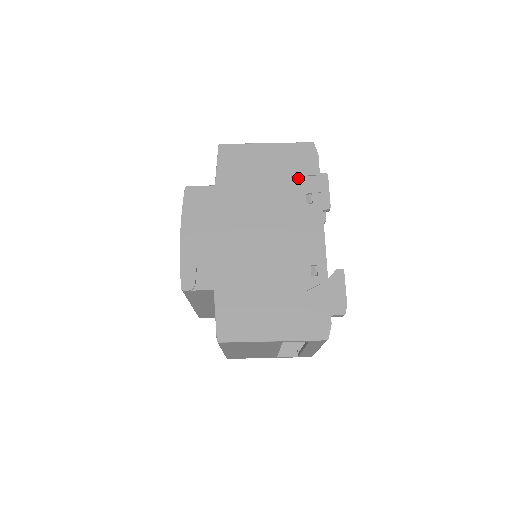
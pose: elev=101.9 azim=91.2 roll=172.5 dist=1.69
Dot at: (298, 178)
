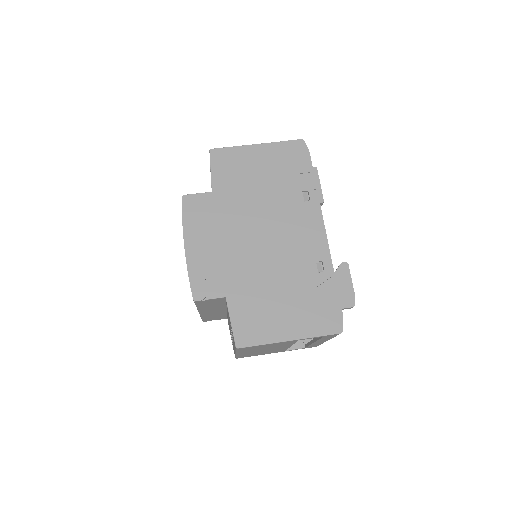
Dot at: (293, 177)
